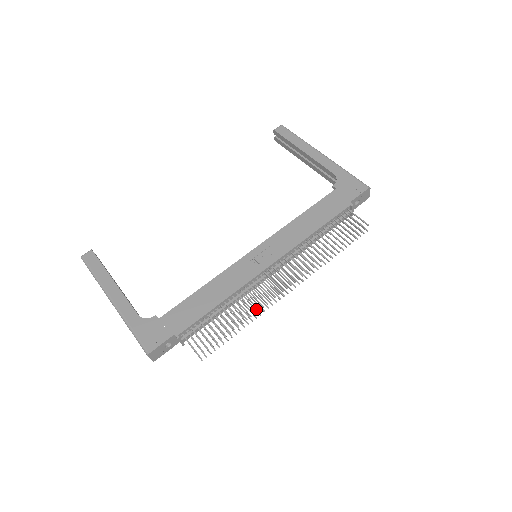
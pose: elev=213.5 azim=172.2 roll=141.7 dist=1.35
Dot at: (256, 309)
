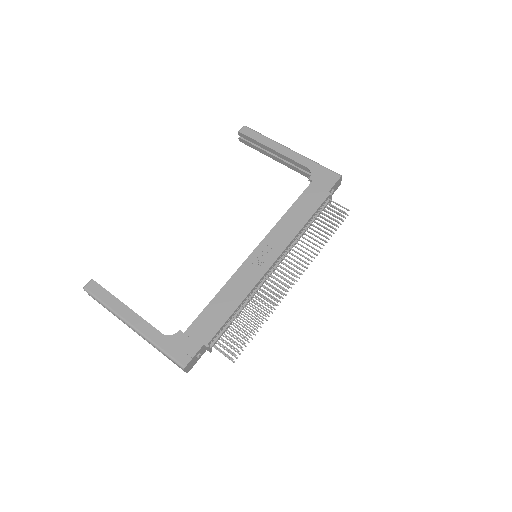
Dot at: (270, 305)
